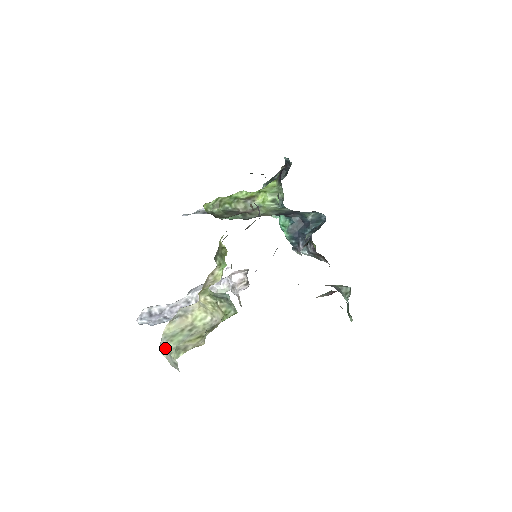
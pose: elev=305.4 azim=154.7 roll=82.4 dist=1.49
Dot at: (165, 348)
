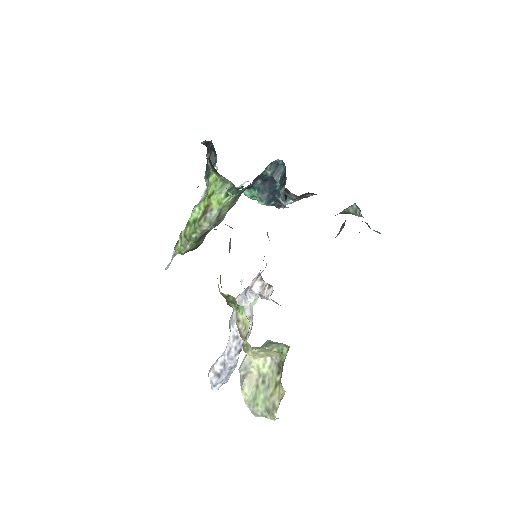
Dot at: (257, 414)
